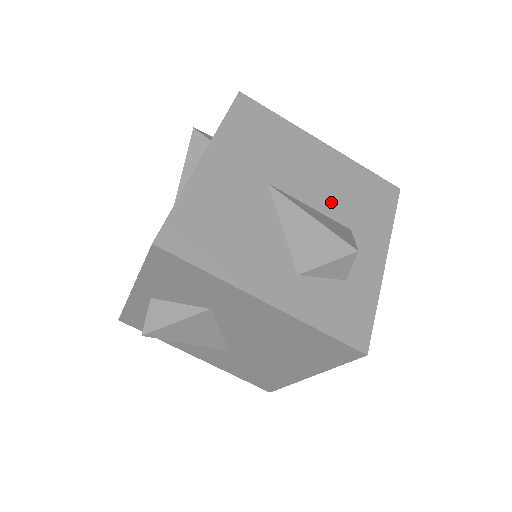
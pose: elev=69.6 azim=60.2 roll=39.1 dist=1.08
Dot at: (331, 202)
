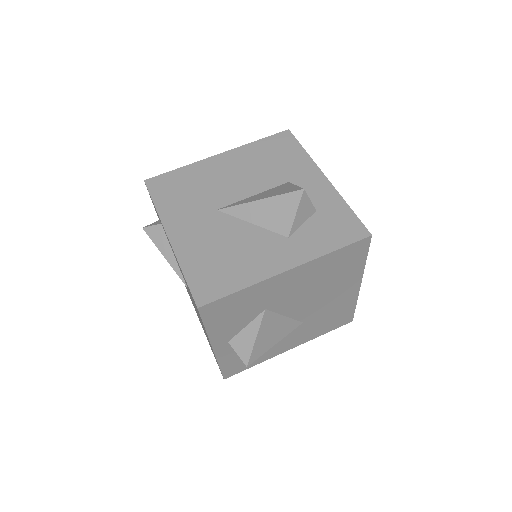
Dot at: (261, 180)
